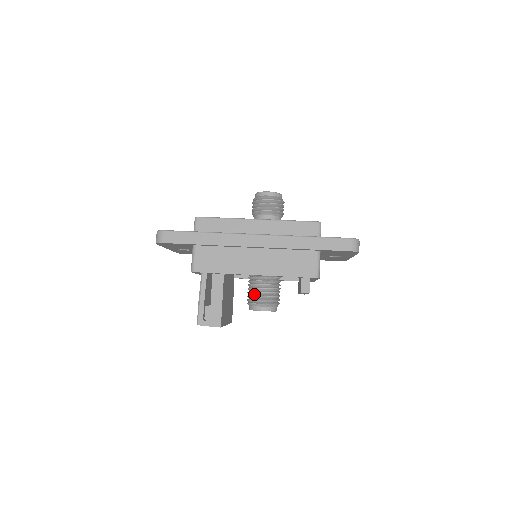
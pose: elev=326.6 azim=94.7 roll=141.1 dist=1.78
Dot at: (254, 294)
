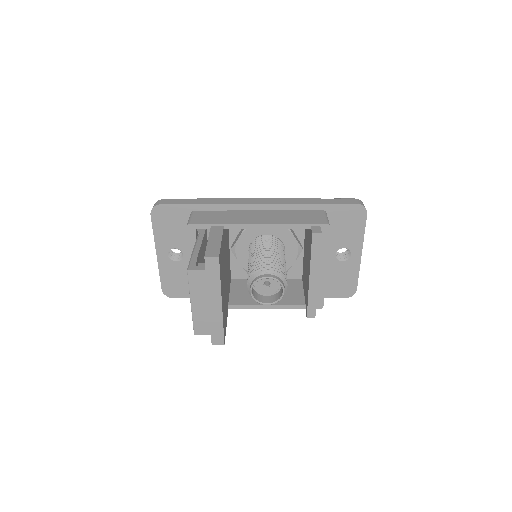
Dot at: (256, 268)
